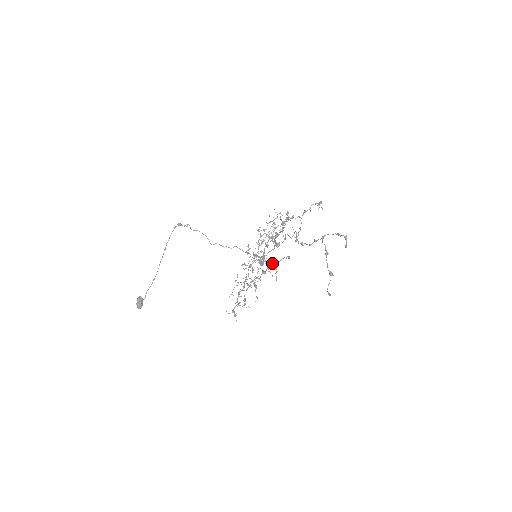
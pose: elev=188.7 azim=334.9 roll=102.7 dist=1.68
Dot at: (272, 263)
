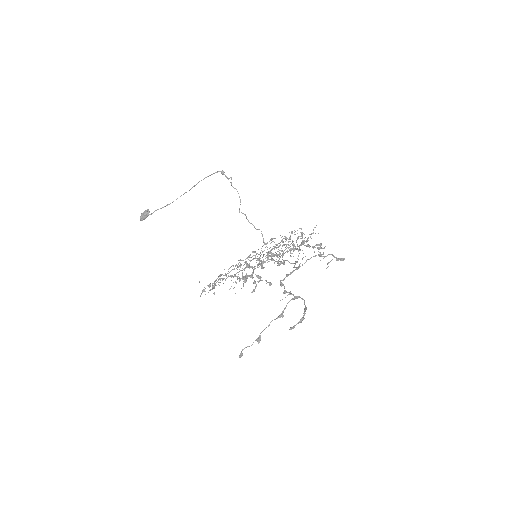
Dot at: (256, 276)
